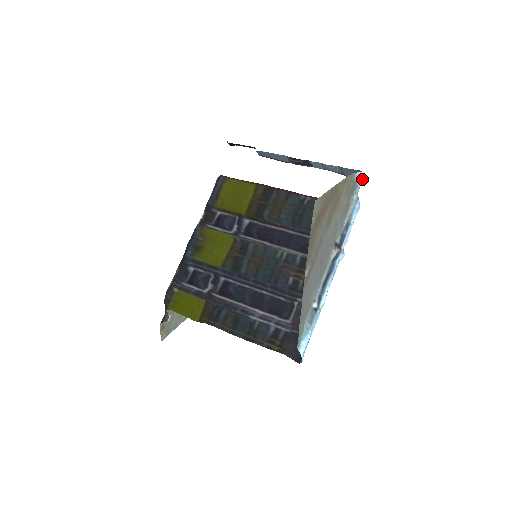
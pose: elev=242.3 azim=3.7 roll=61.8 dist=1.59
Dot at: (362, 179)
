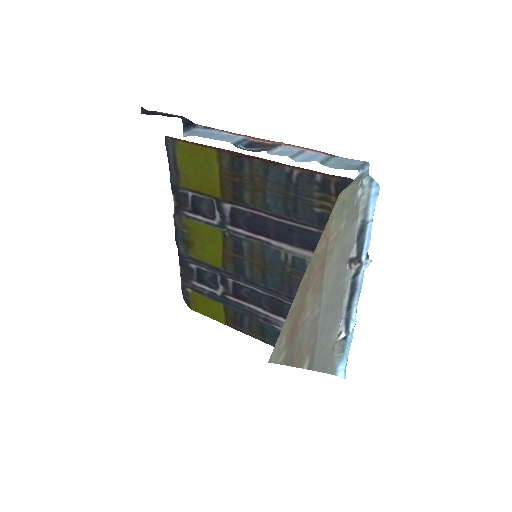
Dot at: (367, 164)
